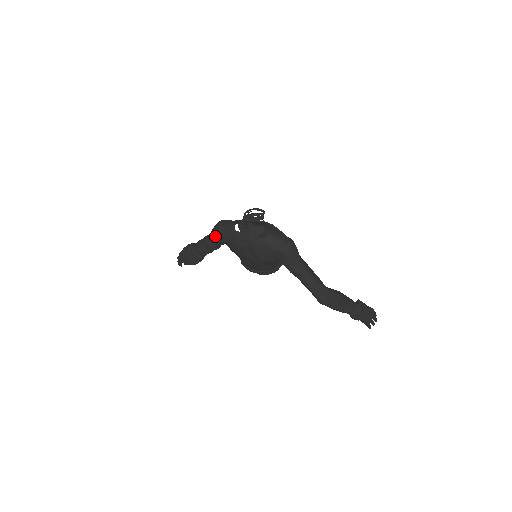
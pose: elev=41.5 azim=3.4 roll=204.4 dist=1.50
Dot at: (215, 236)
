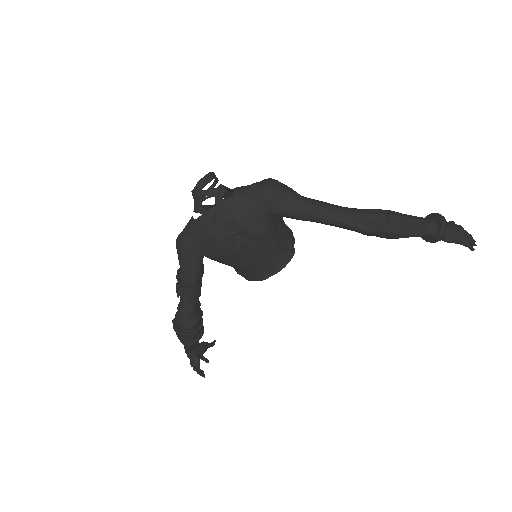
Dot at: (182, 254)
